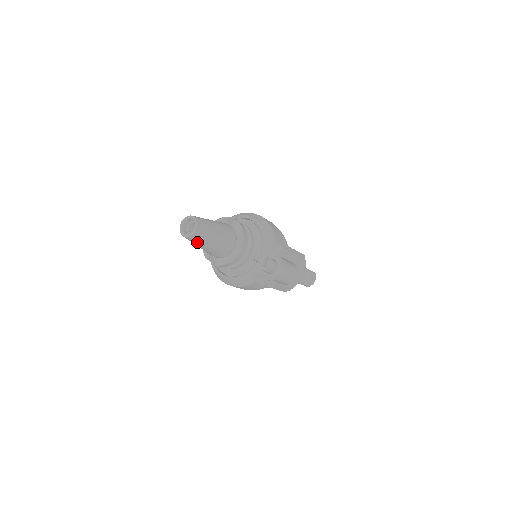
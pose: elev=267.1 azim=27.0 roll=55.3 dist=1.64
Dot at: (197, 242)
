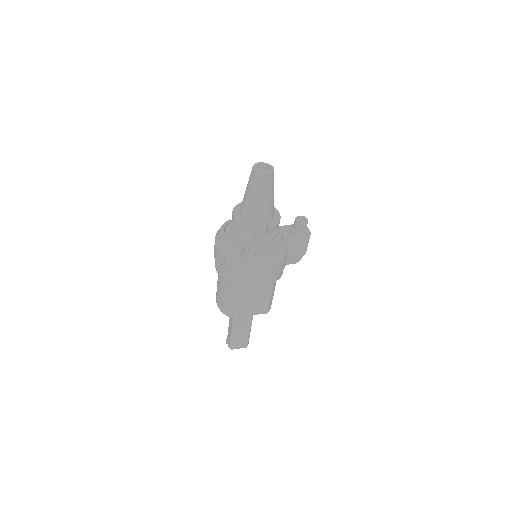
Dot at: (271, 184)
